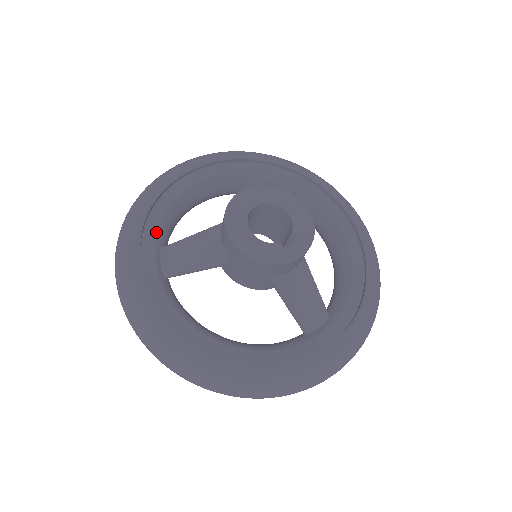
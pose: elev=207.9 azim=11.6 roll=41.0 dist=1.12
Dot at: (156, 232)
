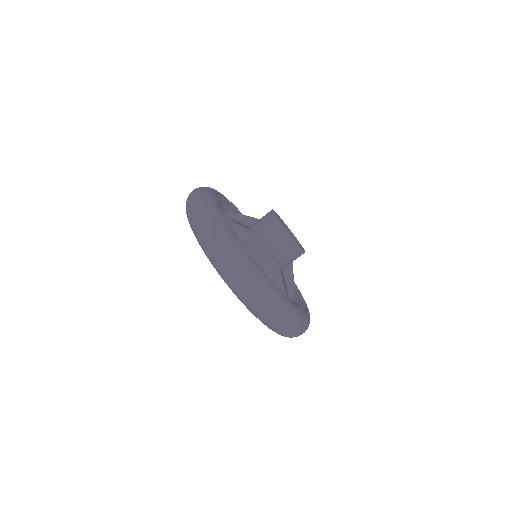
Dot at: occluded
